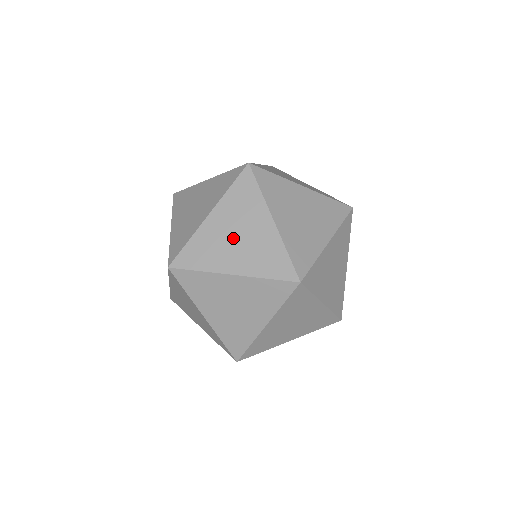
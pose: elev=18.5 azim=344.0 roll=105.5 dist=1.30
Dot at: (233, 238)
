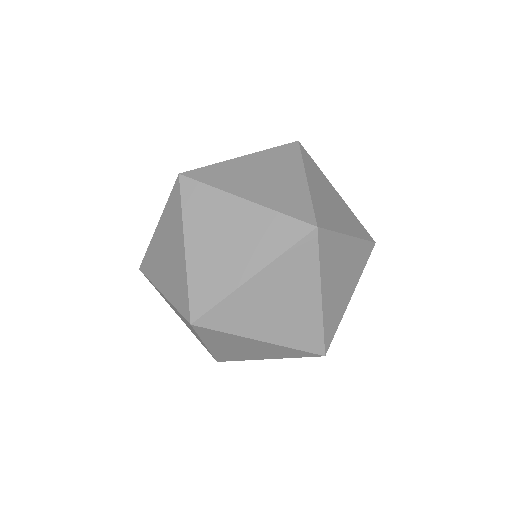
Dot at: (165, 256)
